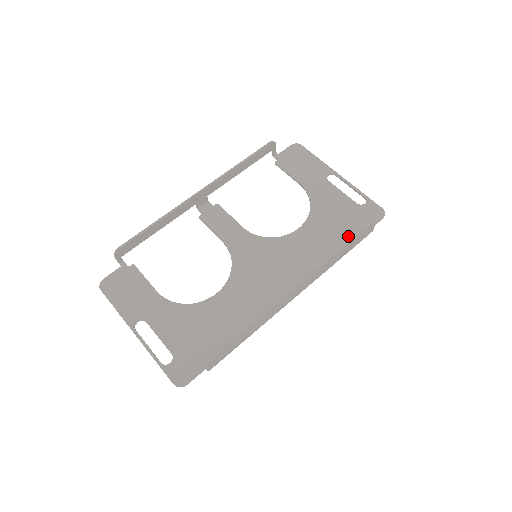
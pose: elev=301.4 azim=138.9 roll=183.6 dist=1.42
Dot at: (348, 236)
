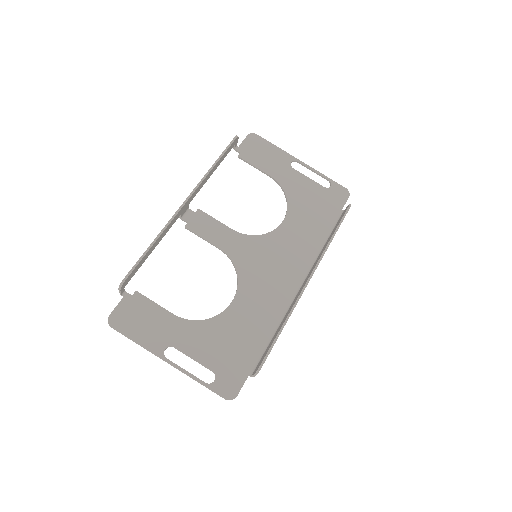
Dot at: (327, 220)
